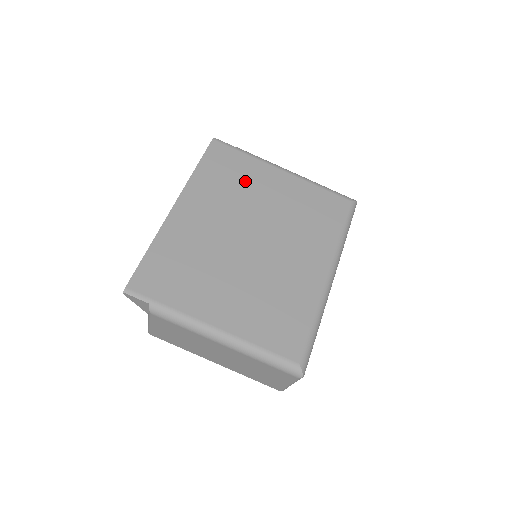
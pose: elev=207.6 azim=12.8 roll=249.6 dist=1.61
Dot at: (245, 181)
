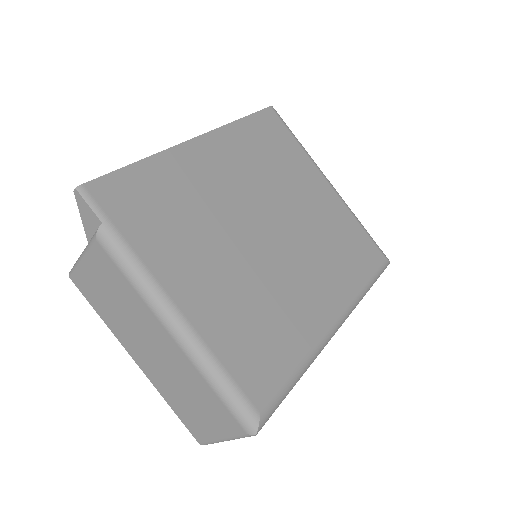
Dot at: (286, 167)
